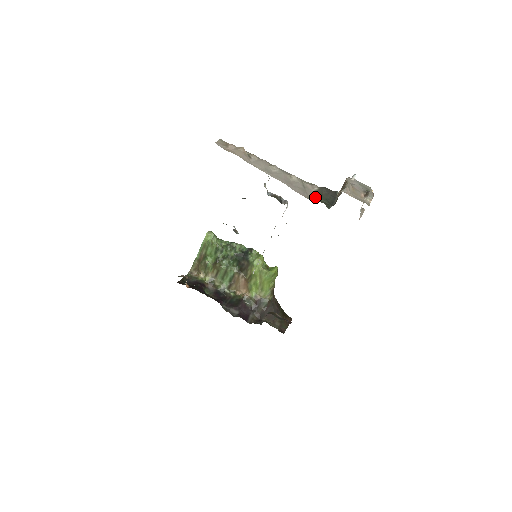
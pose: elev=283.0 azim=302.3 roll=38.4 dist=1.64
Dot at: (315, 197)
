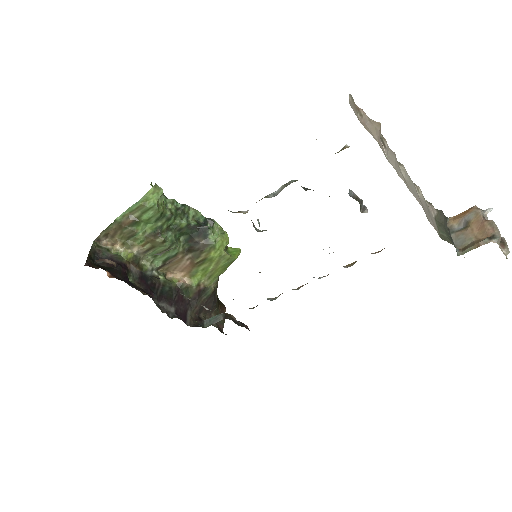
Dot at: (442, 231)
